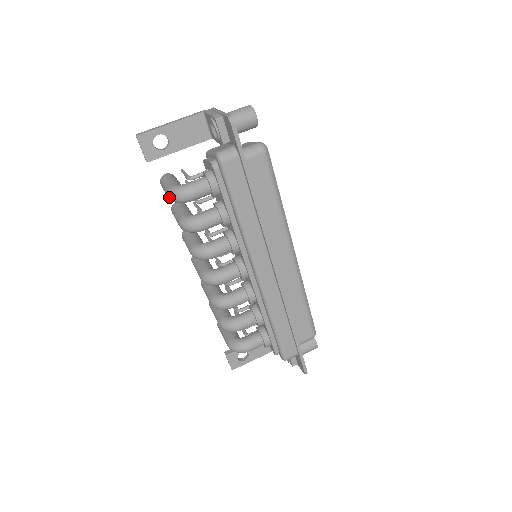
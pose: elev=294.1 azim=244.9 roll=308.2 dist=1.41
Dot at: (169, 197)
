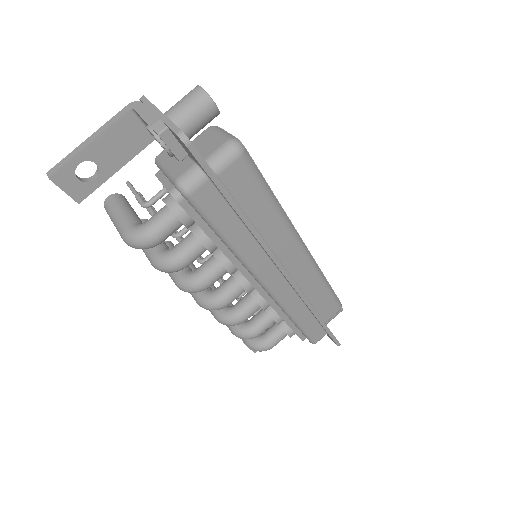
Dot at: (128, 245)
